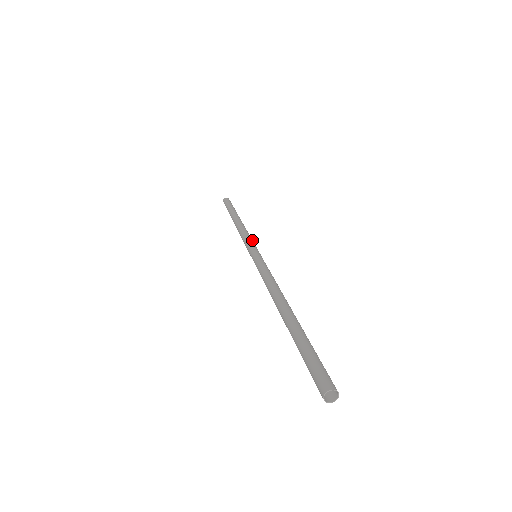
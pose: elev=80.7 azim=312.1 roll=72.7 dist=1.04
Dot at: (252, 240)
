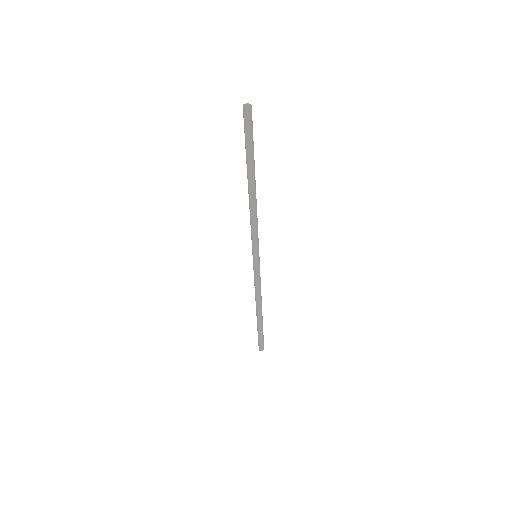
Dot at: occluded
